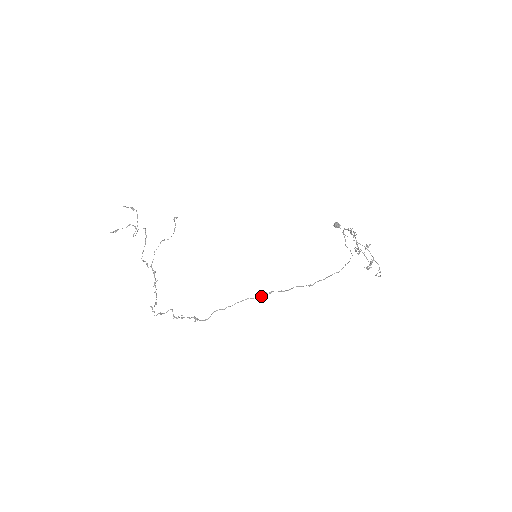
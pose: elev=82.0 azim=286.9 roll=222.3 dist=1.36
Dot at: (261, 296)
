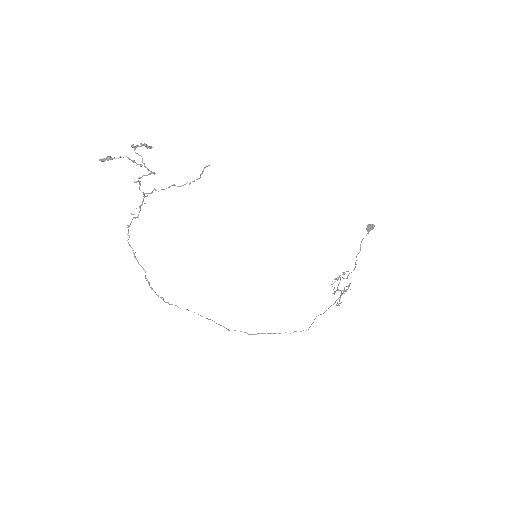
Dot at: occluded
